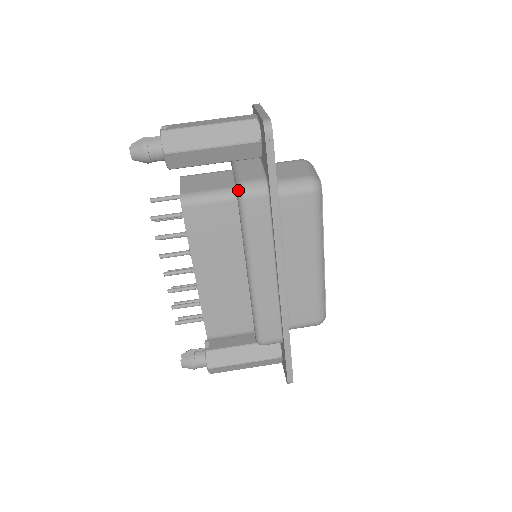
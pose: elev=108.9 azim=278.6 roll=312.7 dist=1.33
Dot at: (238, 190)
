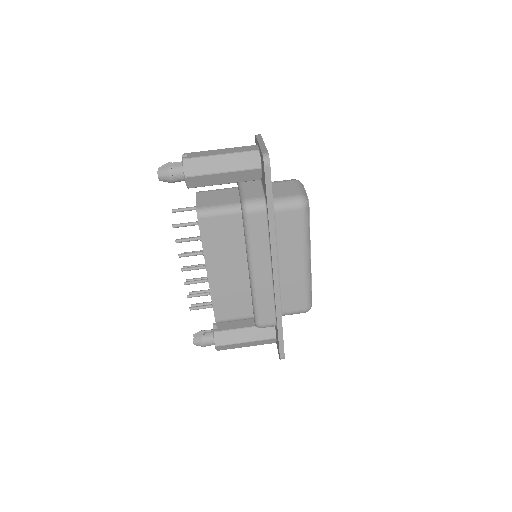
Dot at: (242, 206)
